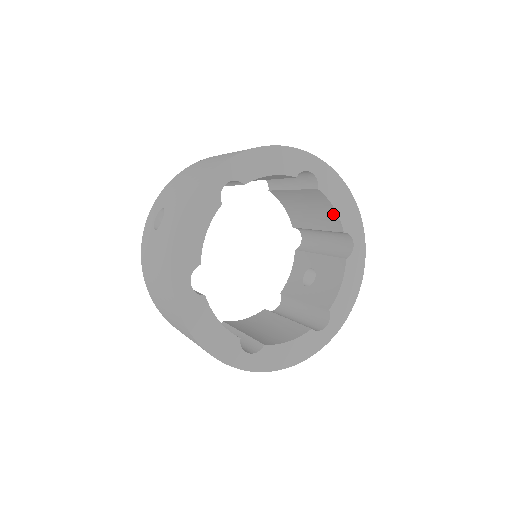
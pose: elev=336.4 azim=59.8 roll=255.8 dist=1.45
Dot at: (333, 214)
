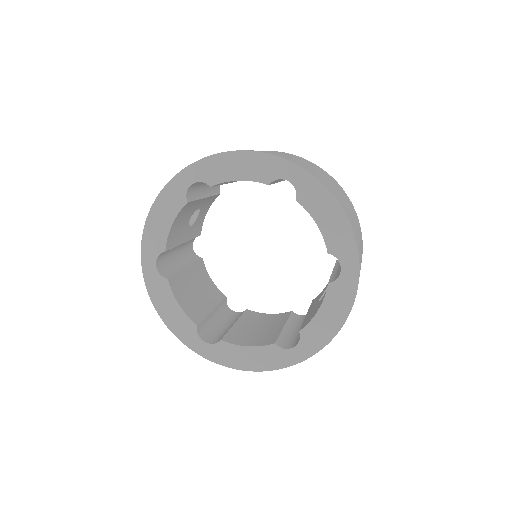
Dot at: occluded
